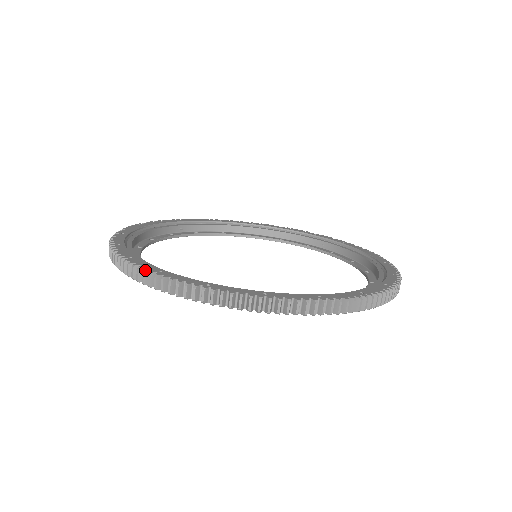
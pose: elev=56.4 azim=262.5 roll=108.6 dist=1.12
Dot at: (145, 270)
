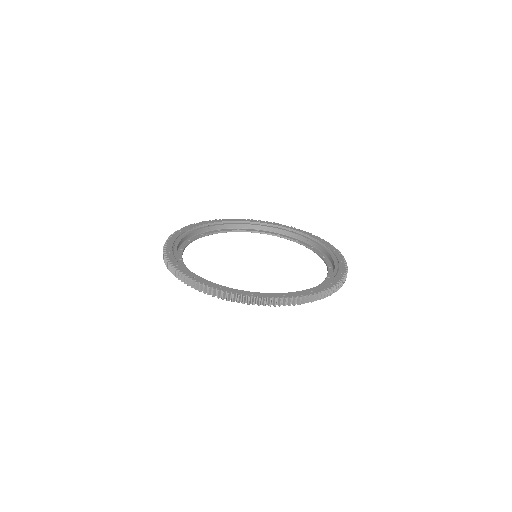
Dot at: (185, 276)
